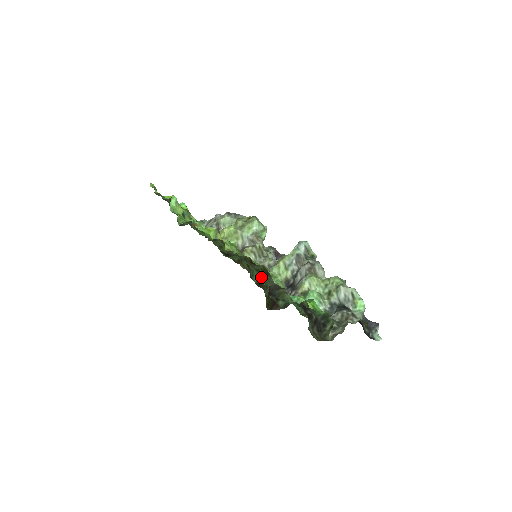
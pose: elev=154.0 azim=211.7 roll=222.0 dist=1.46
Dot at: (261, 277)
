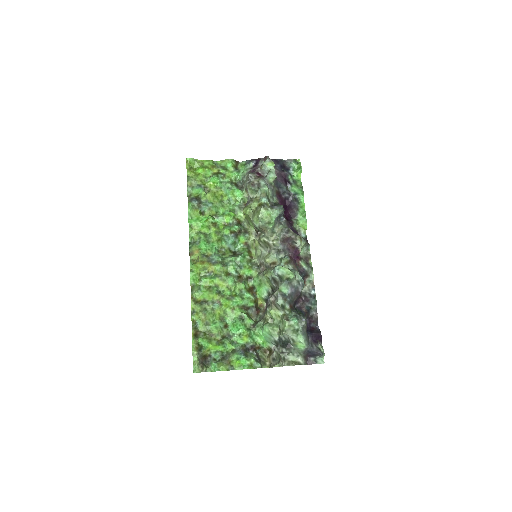
Dot at: (225, 317)
